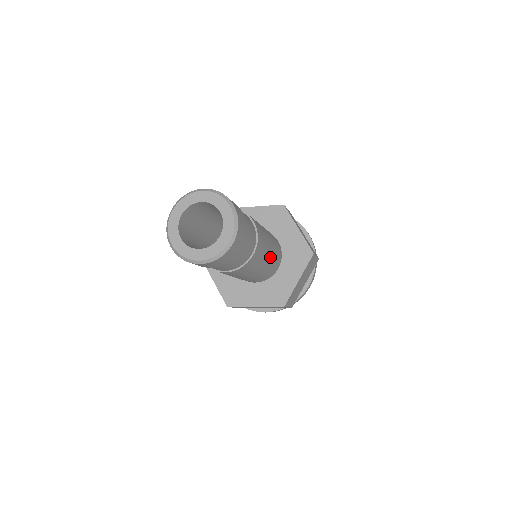
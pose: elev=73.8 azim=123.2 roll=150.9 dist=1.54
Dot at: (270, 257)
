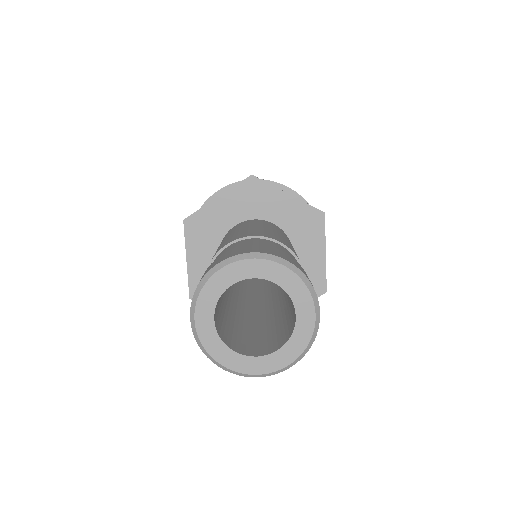
Dot at: occluded
